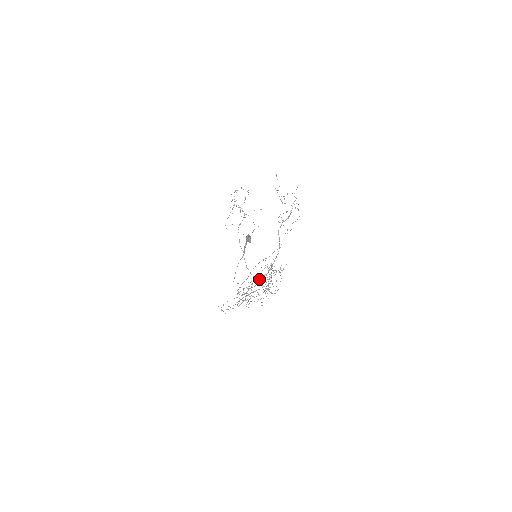
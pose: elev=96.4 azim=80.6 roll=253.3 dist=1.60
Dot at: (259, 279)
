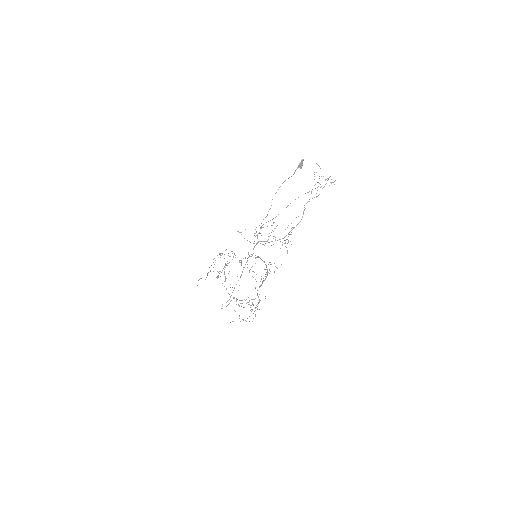
Dot at: occluded
